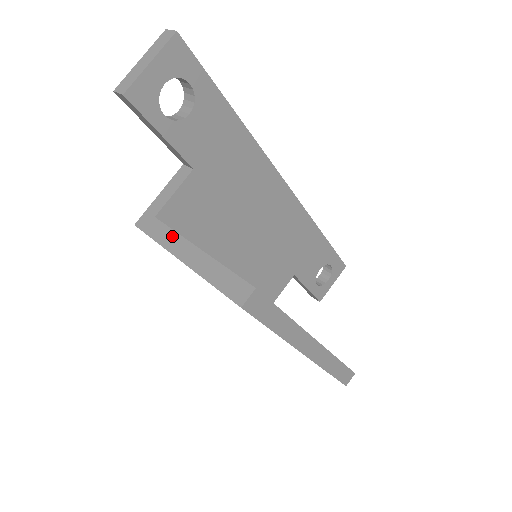
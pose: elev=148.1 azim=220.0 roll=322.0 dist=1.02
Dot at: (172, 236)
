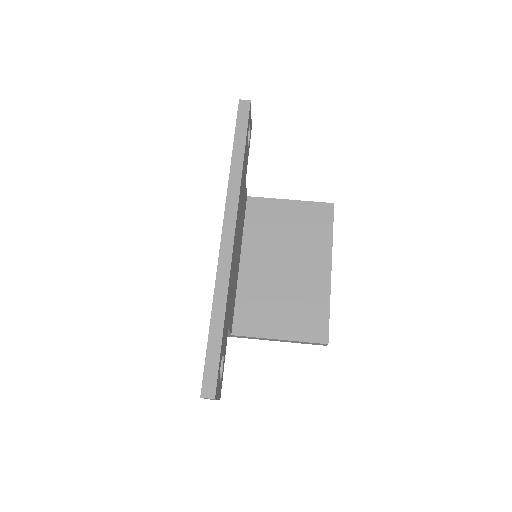
Dot at: (256, 338)
